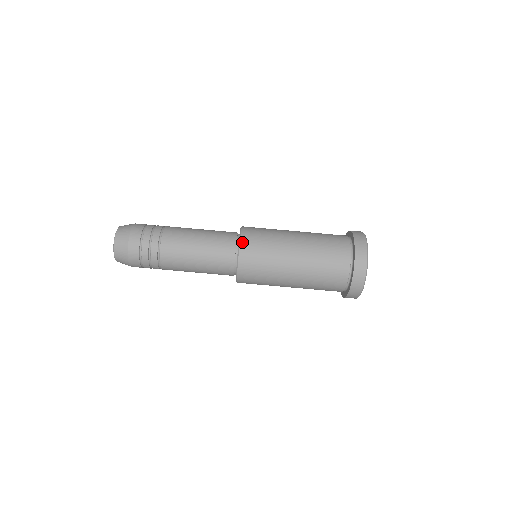
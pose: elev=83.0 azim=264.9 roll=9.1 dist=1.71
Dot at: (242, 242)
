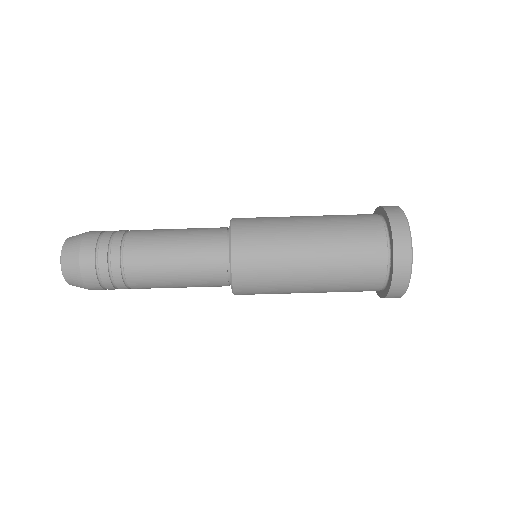
Dot at: (235, 285)
